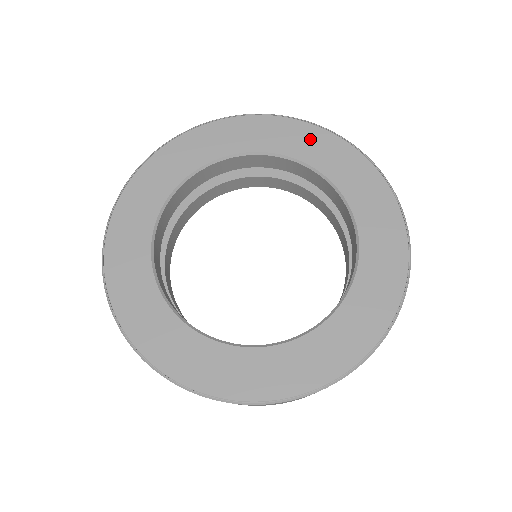
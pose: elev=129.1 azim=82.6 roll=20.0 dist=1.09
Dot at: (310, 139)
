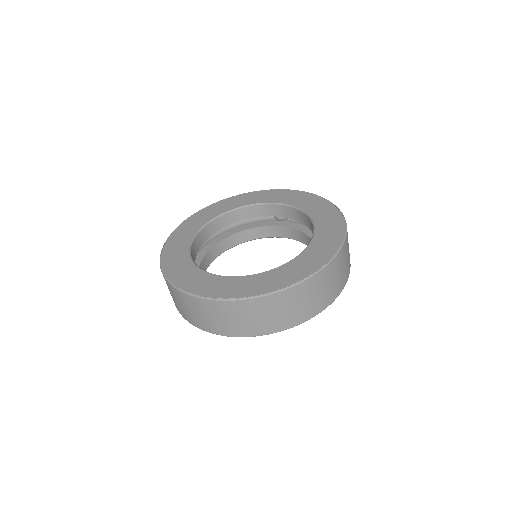
Dot at: (300, 197)
